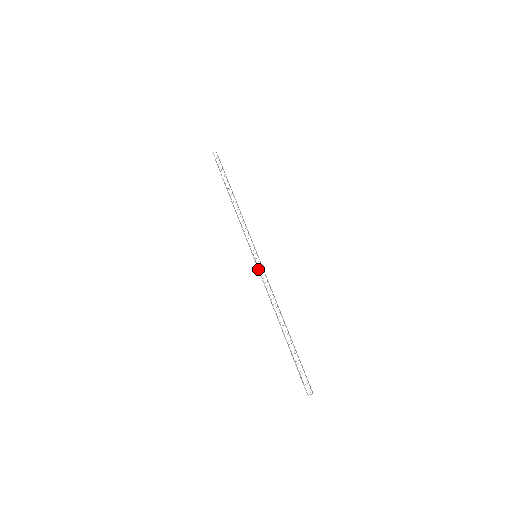
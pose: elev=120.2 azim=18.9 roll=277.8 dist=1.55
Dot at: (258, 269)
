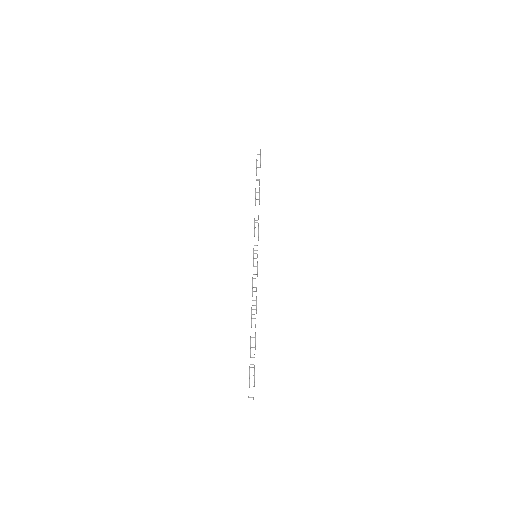
Dot at: occluded
